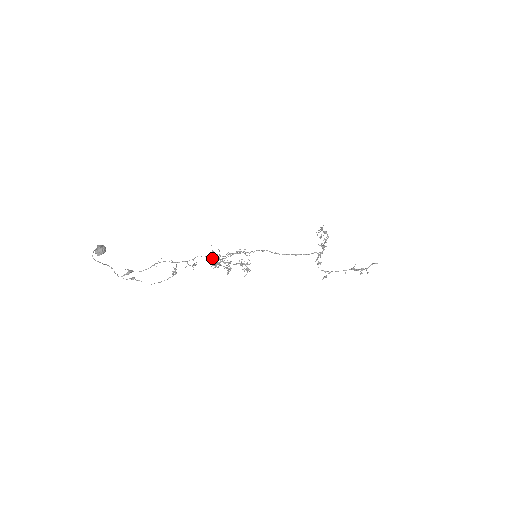
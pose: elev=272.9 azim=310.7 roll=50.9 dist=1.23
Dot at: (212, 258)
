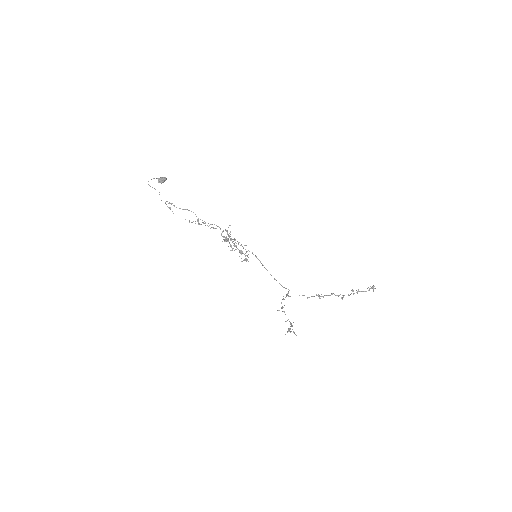
Dot at: occluded
